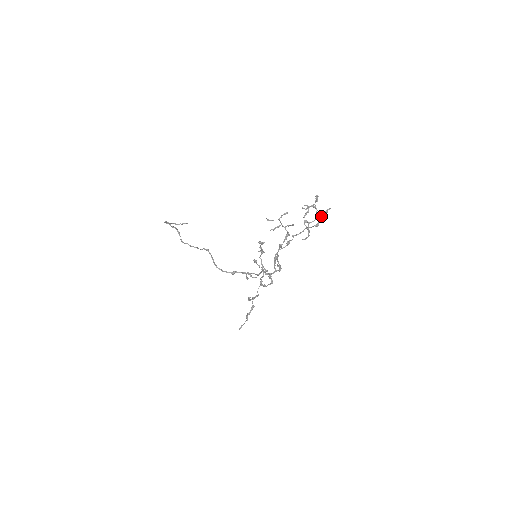
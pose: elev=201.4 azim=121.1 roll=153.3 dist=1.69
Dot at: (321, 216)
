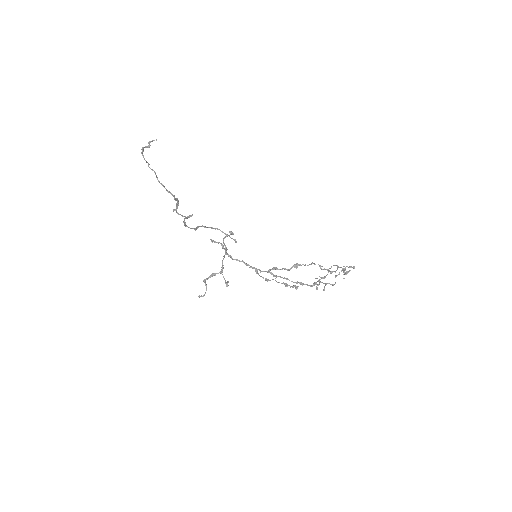
Dot at: (337, 266)
